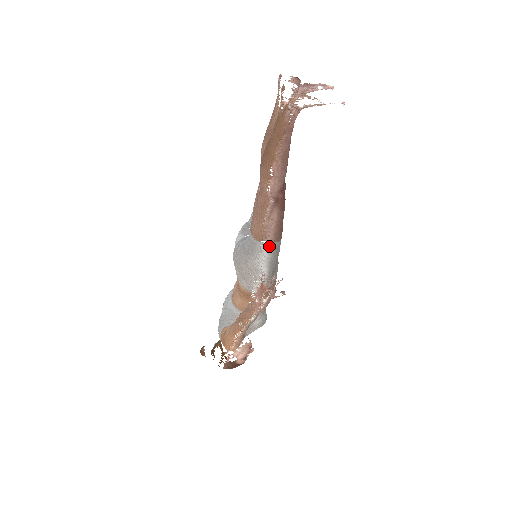
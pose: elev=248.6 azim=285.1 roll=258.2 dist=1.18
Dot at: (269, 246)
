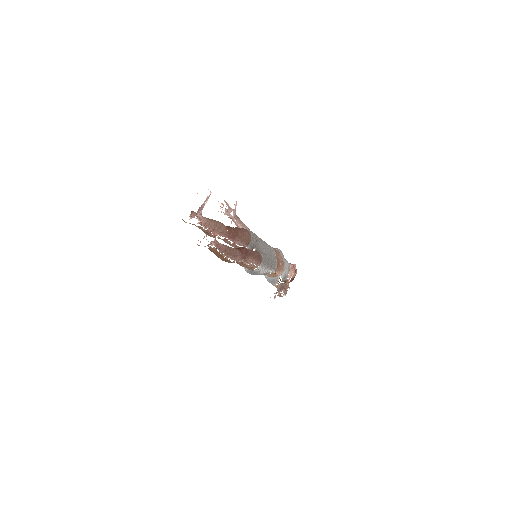
Dot at: (260, 267)
